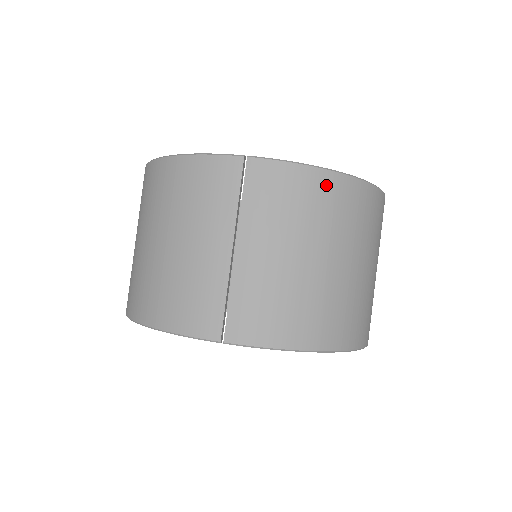
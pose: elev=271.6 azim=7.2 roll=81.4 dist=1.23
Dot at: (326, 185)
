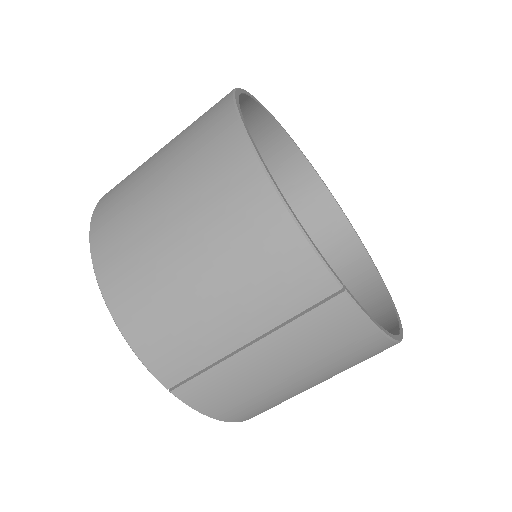
Dot at: (373, 346)
